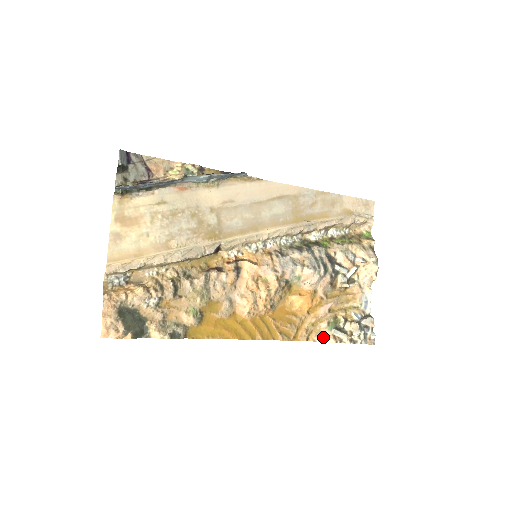
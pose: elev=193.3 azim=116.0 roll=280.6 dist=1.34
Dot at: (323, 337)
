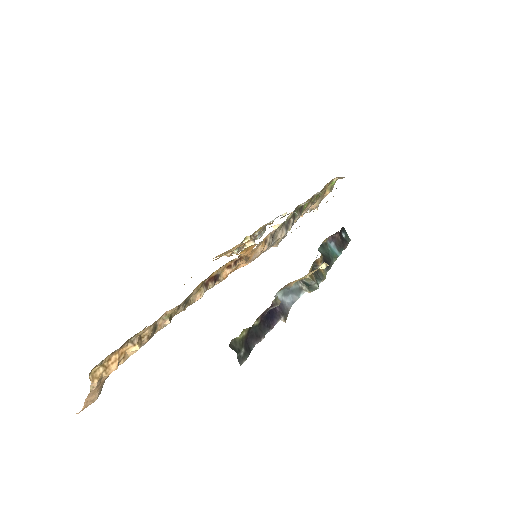
Dot at: occluded
